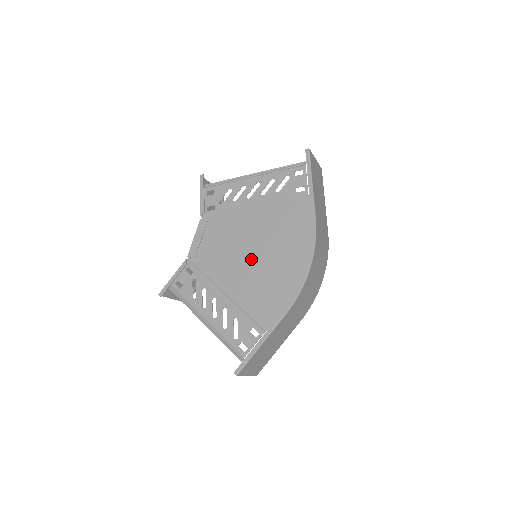
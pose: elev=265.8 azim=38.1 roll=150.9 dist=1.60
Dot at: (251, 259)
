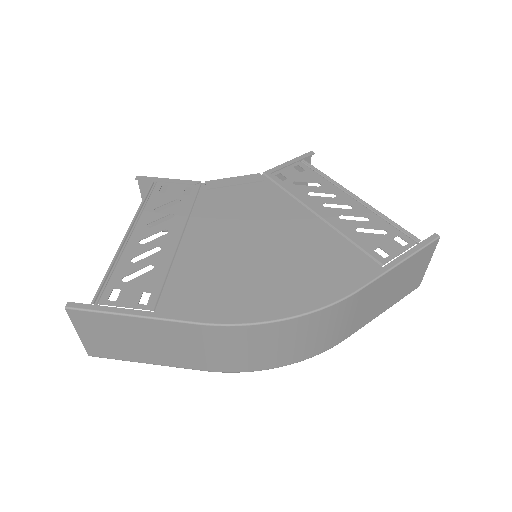
Dot at: (248, 245)
